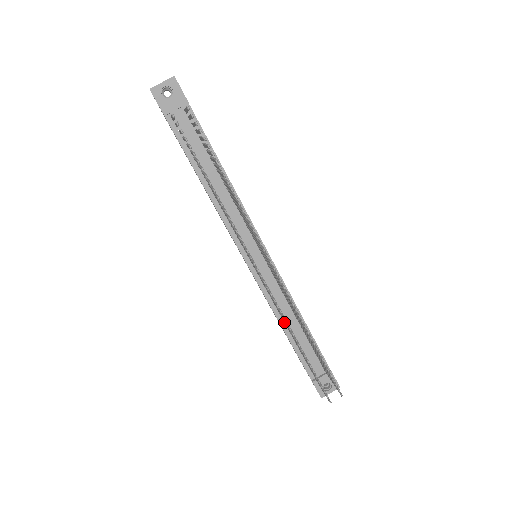
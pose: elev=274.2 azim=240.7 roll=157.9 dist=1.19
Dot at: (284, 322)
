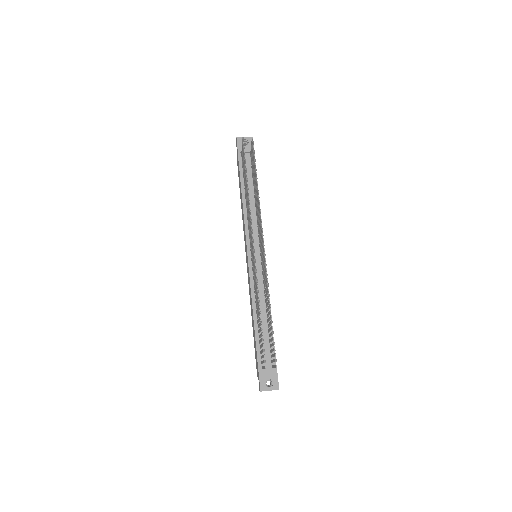
Dot at: (256, 307)
